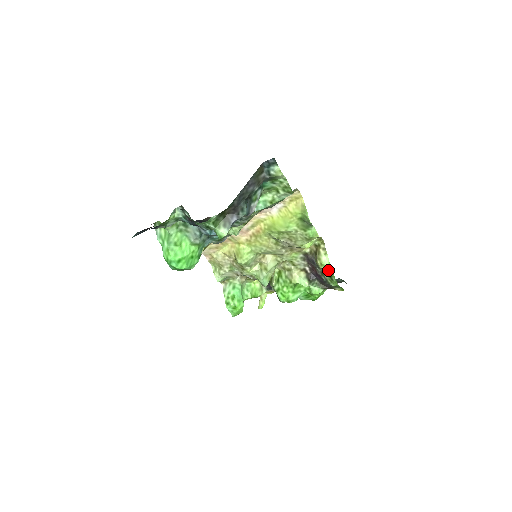
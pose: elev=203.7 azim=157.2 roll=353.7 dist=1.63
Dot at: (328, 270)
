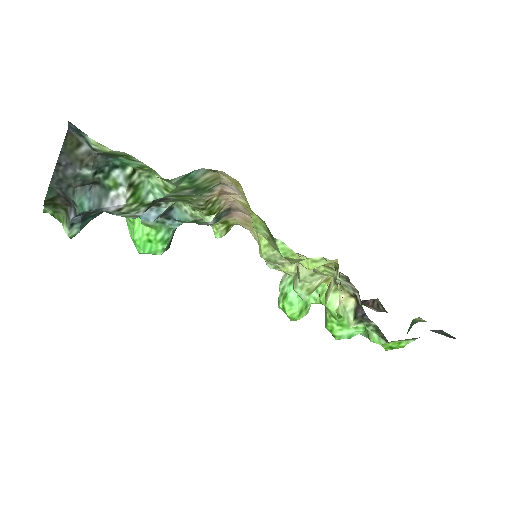
Dot at: (338, 320)
